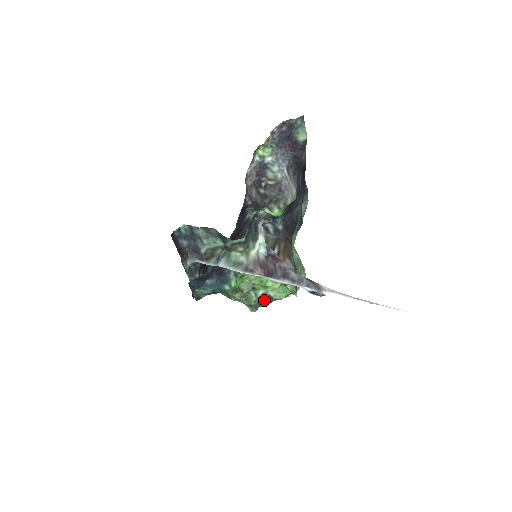
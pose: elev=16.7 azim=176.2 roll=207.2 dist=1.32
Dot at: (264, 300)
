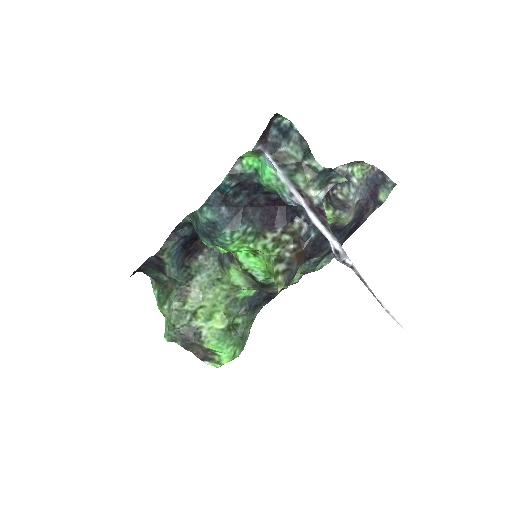
Dot at: (190, 333)
